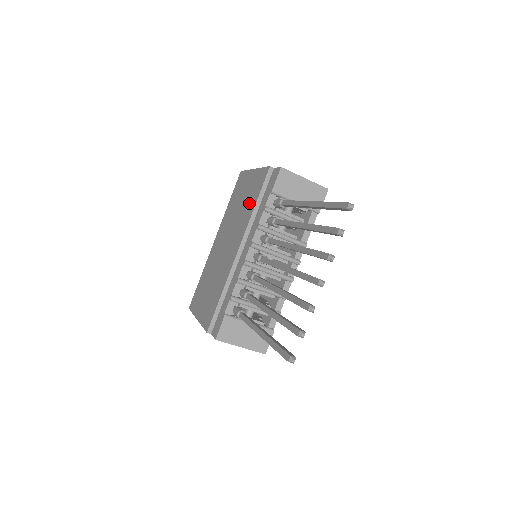
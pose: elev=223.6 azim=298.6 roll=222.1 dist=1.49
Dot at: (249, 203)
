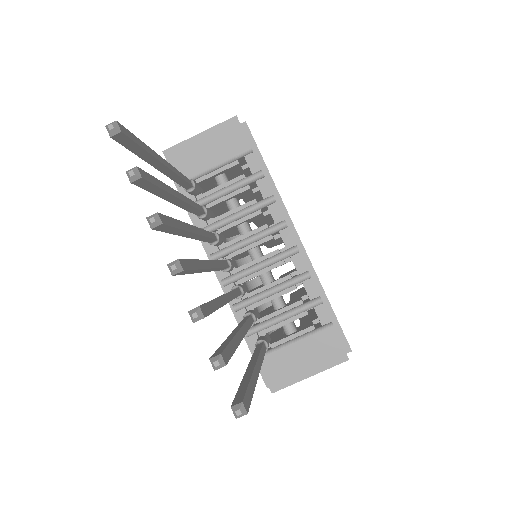
Dot at: occluded
